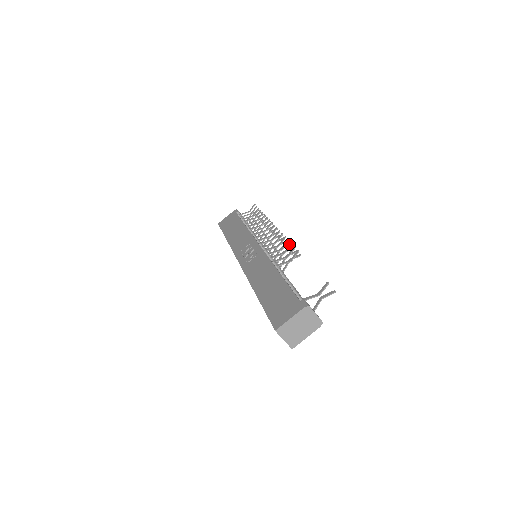
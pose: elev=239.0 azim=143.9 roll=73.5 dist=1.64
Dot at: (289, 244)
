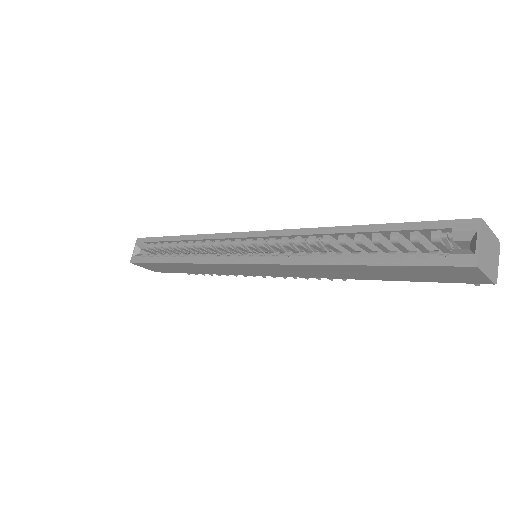
Dot at: occluded
